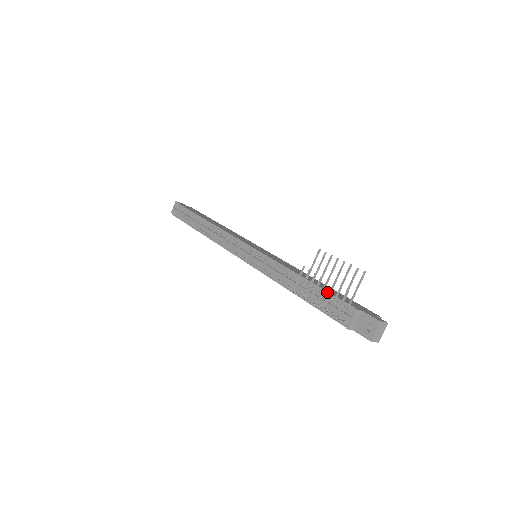
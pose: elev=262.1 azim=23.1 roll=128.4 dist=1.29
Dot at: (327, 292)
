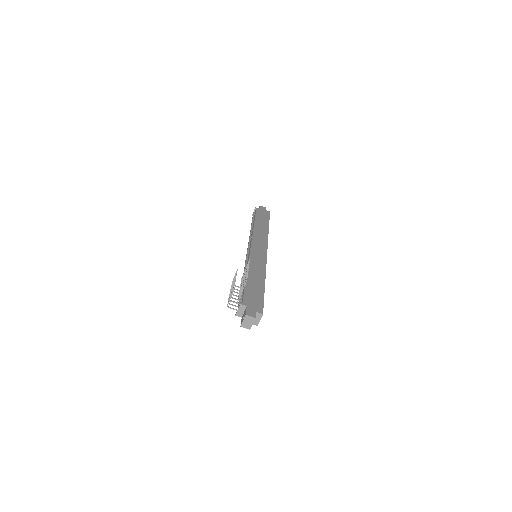
Dot at: (244, 289)
